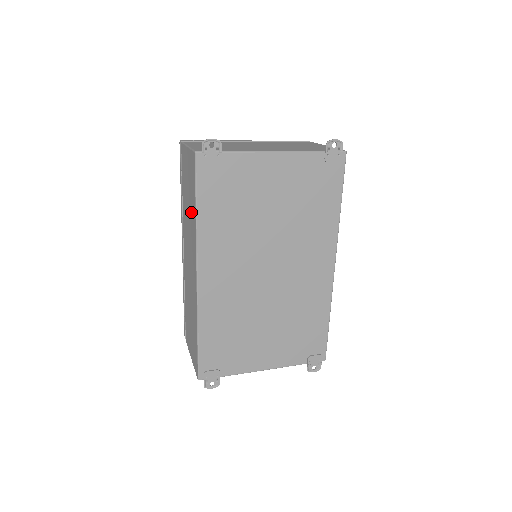
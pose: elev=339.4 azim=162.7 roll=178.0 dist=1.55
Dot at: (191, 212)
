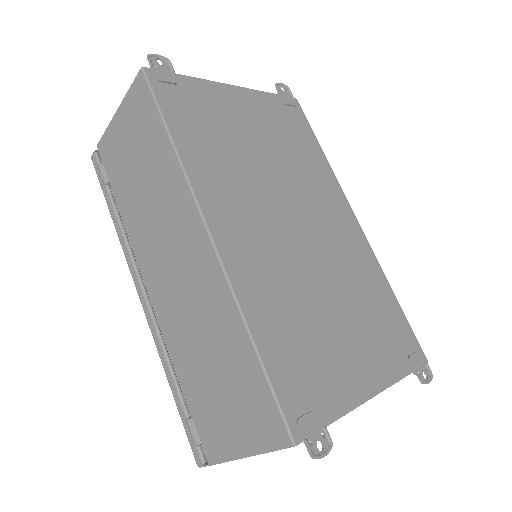
Dot at: (156, 169)
